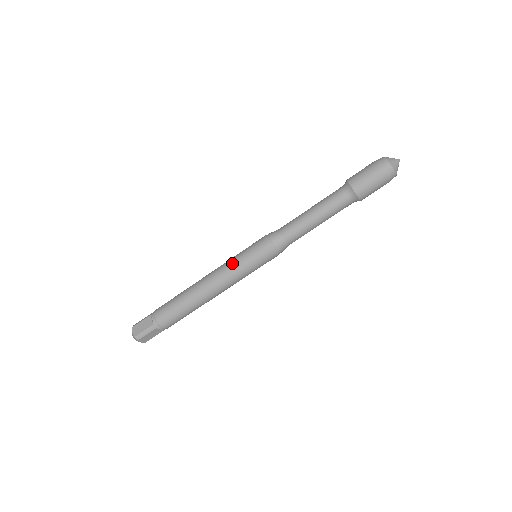
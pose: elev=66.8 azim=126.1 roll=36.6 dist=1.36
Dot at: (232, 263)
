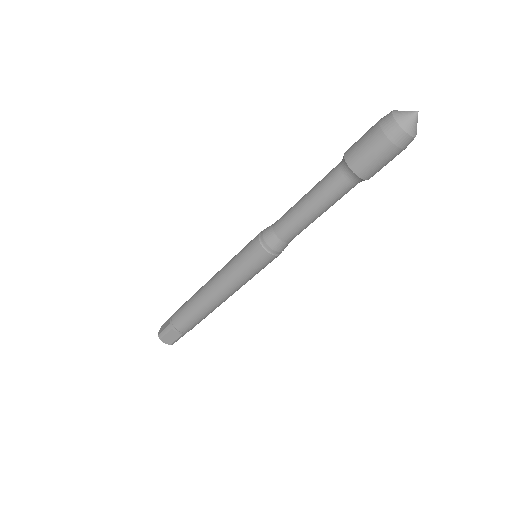
Dot at: (229, 262)
